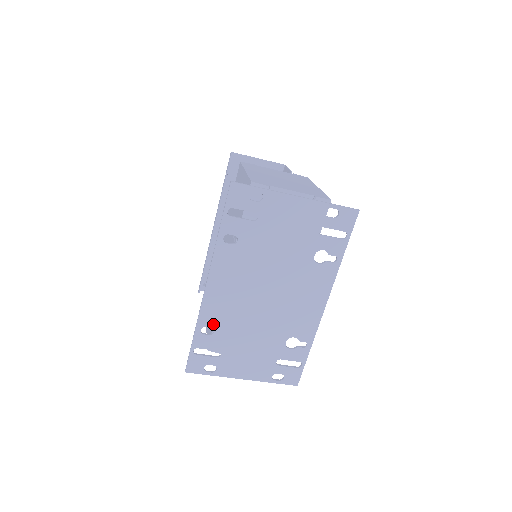
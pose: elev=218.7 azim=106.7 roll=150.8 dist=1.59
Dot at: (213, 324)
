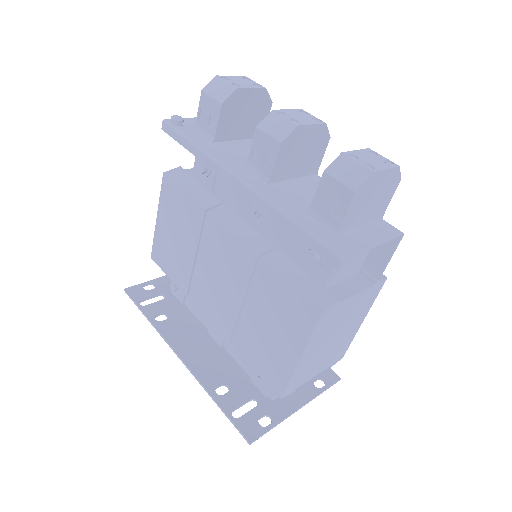
Dot at: (169, 323)
